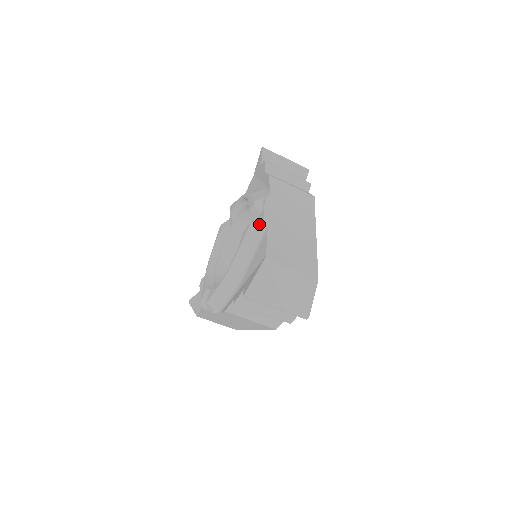
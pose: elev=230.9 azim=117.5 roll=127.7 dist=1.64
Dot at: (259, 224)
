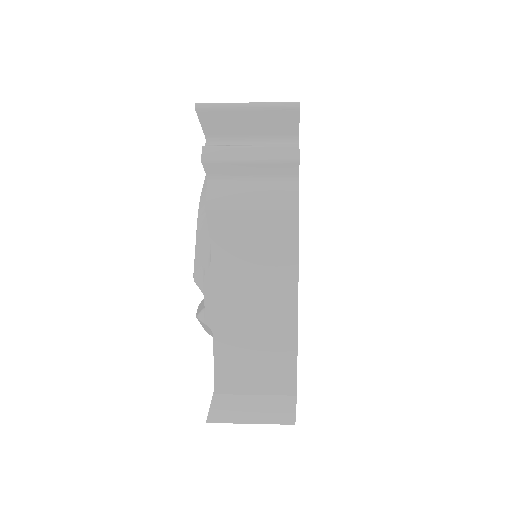
Dot at: (204, 324)
